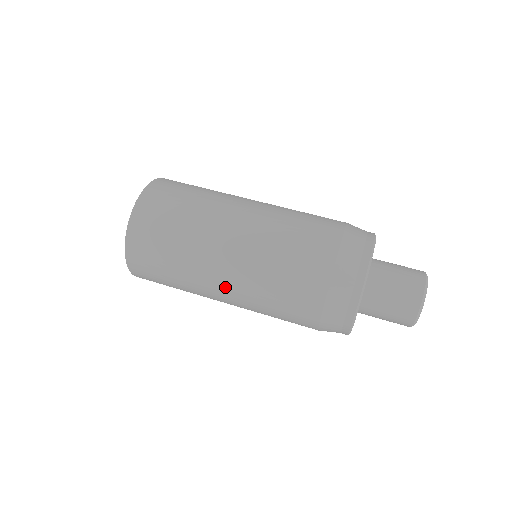
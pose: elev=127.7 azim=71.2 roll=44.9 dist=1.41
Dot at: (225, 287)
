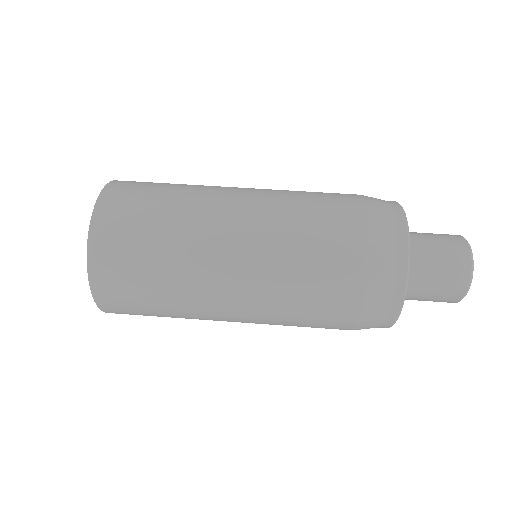
Dot at: occluded
